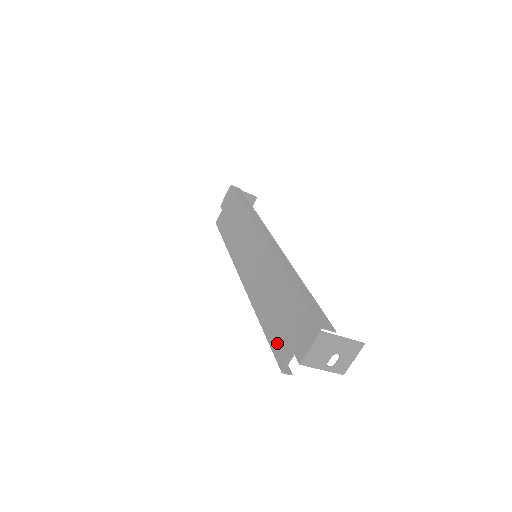
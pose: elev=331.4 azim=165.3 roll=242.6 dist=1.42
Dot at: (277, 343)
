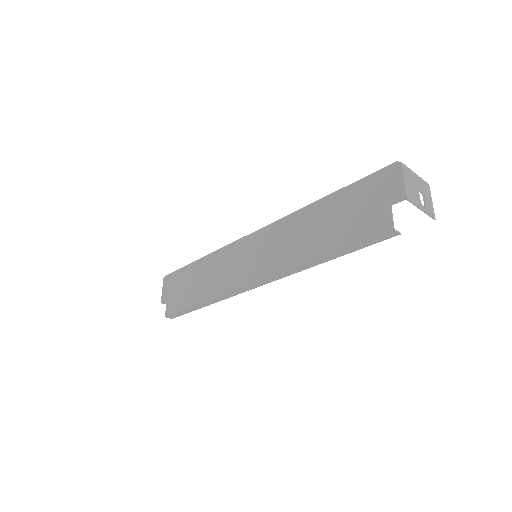
Dot at: (361, 230)
